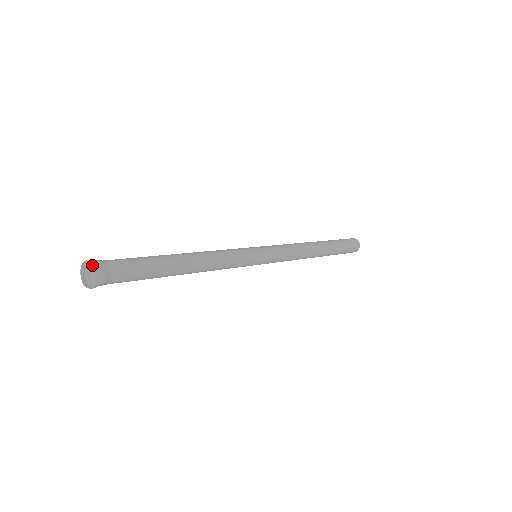
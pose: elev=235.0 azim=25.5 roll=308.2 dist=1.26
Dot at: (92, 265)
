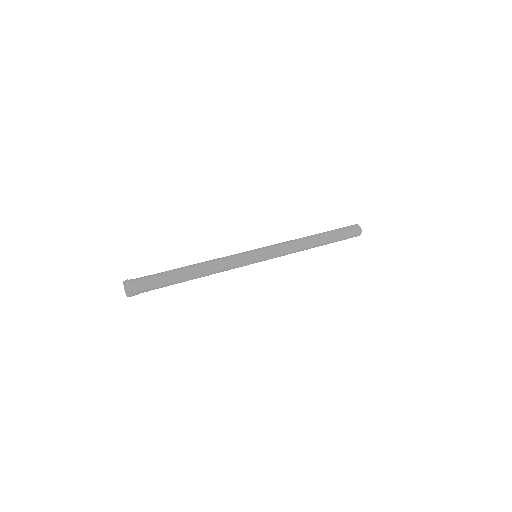
Dot at: (127, 284)
